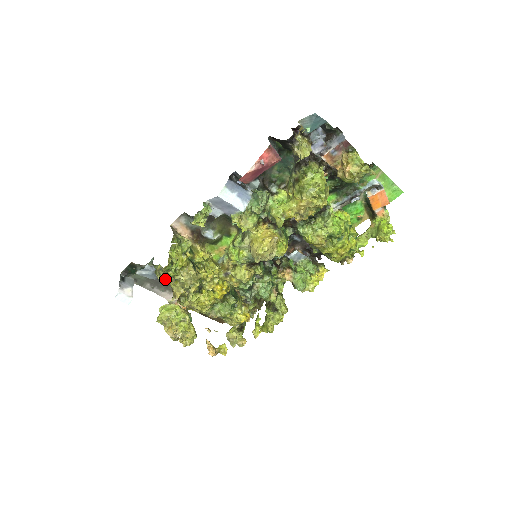
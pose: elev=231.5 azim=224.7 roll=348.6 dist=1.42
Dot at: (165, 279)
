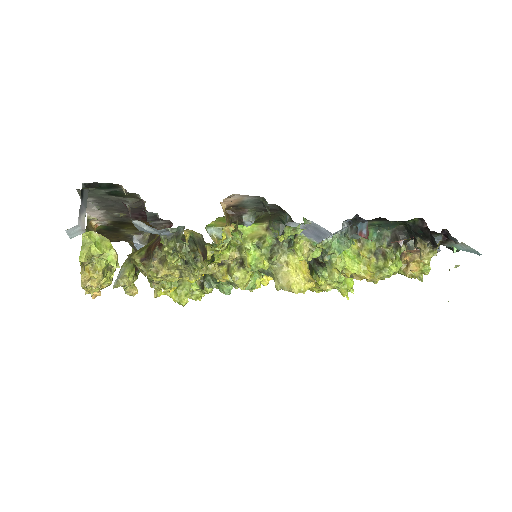
Dot at: (172, 255)
